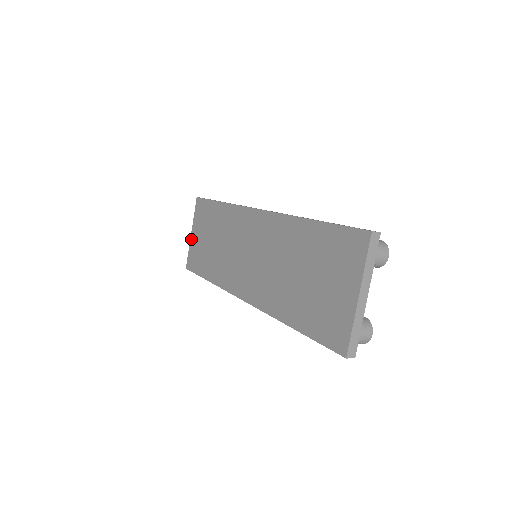
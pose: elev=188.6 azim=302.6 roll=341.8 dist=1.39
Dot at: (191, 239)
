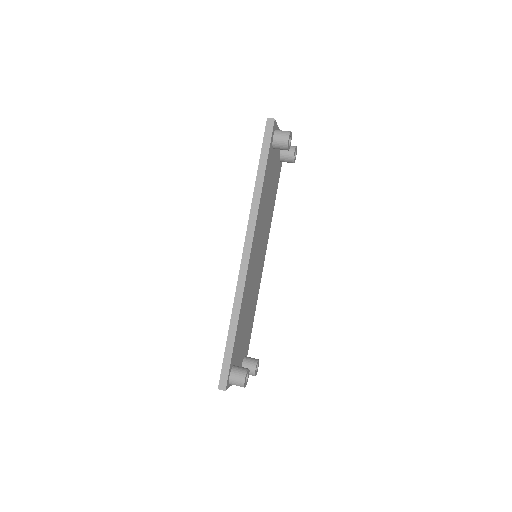
Dot at: occluded
